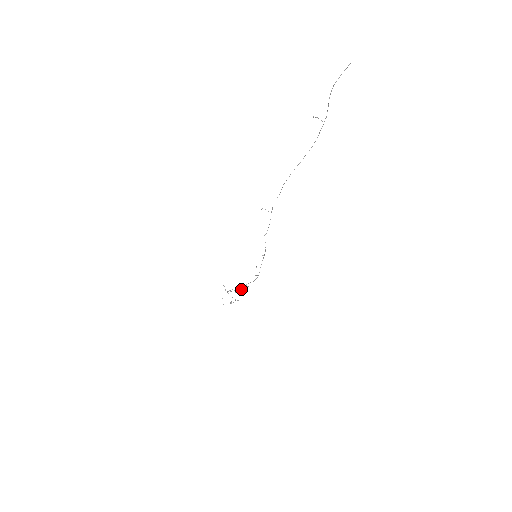
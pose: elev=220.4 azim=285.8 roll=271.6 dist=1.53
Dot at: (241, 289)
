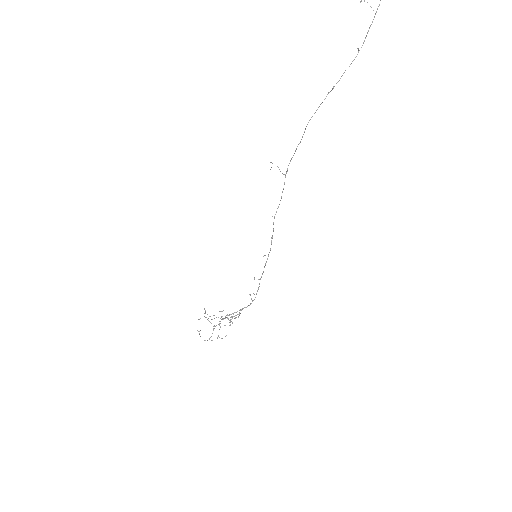
Dot at: (229, 320)
